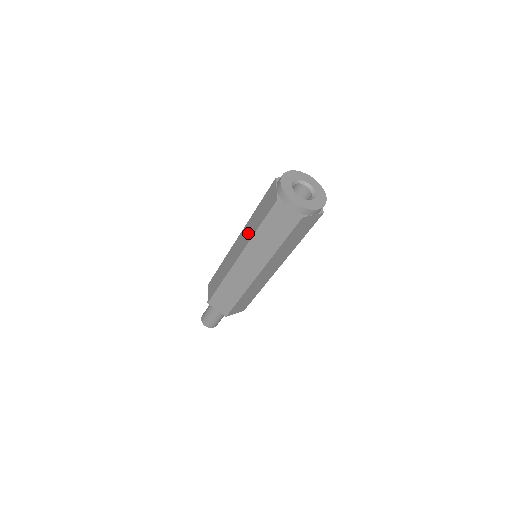
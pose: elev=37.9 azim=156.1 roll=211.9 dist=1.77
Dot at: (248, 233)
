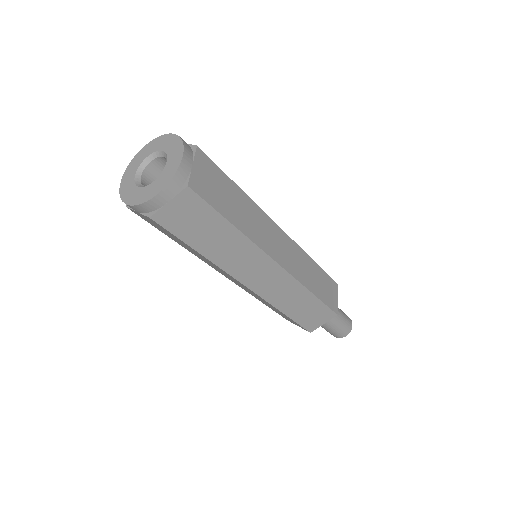
Dot at: occluded
